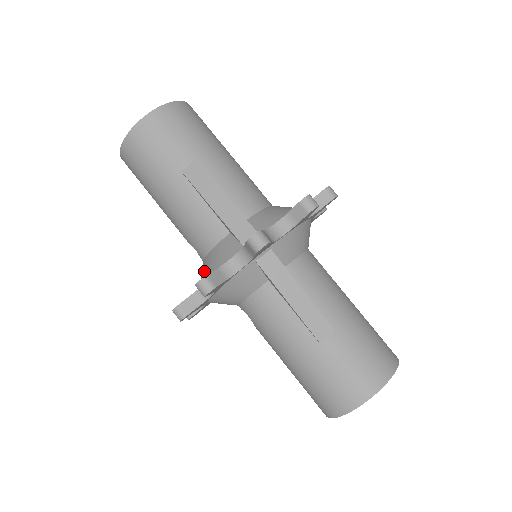
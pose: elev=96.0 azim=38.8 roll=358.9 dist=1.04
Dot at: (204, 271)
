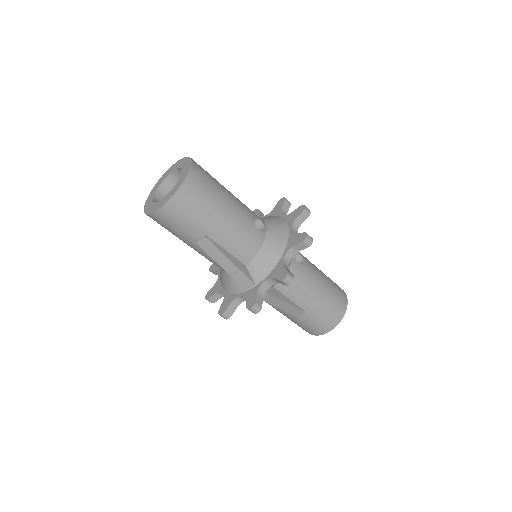
Dot at: (222, 278)
